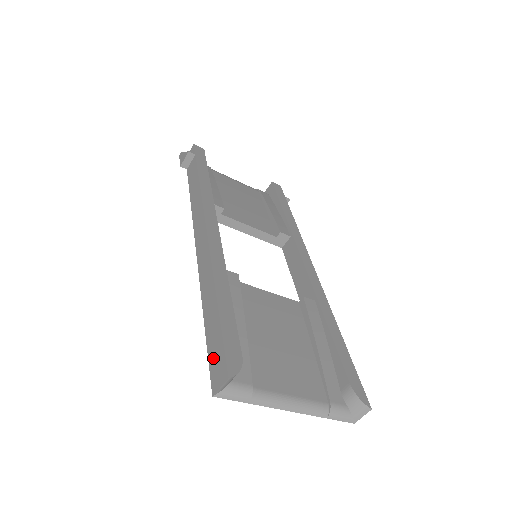
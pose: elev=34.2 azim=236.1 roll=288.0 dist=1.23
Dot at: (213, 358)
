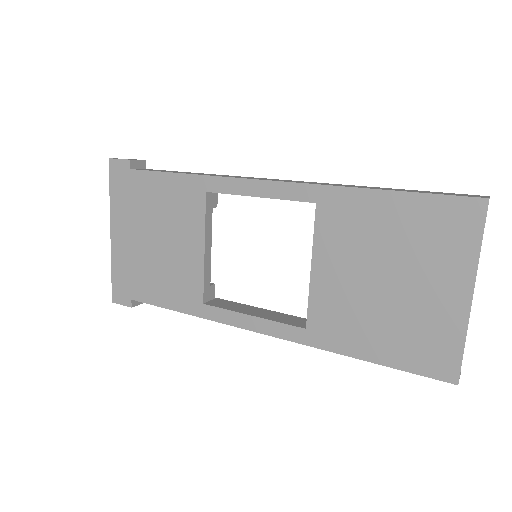
Dot at: (446, 193)
